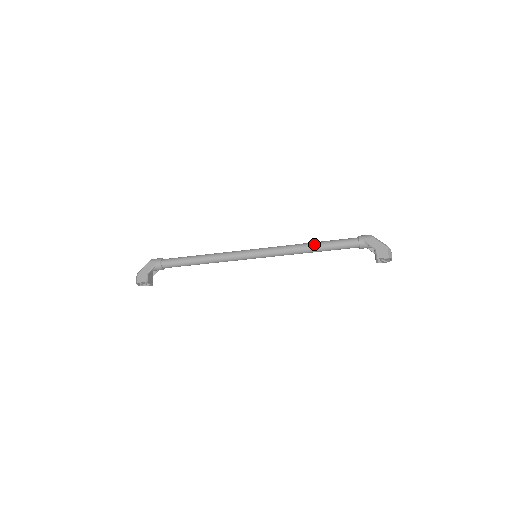
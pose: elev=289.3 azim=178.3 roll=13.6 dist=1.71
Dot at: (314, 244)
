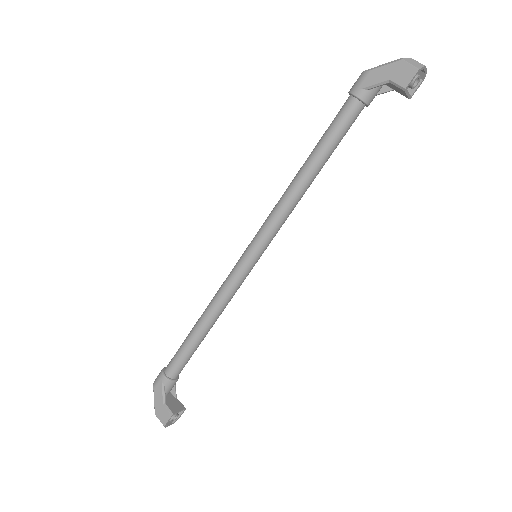
Dot at: (305, 165)
